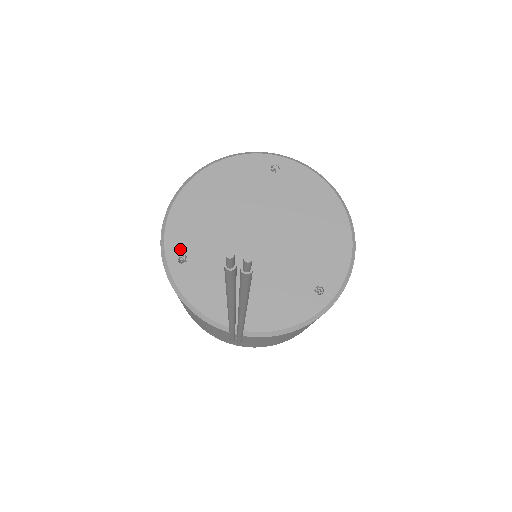
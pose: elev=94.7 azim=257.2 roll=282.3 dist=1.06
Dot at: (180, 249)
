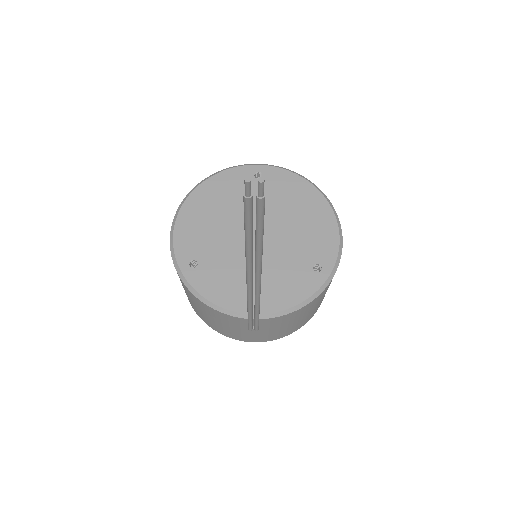
Dot at: (189, 256)
